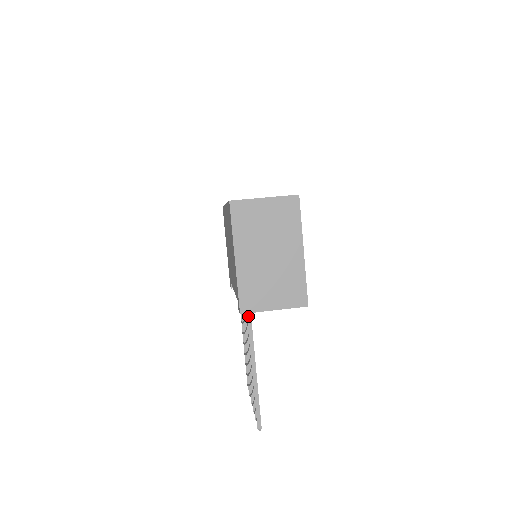
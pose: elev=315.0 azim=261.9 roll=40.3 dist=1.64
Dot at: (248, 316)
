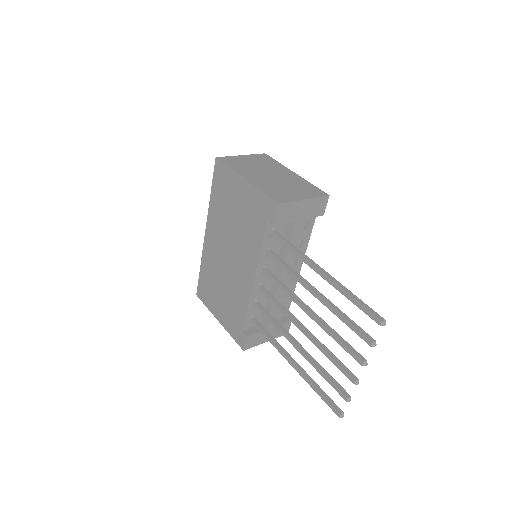
Dot at: (285, 240)
